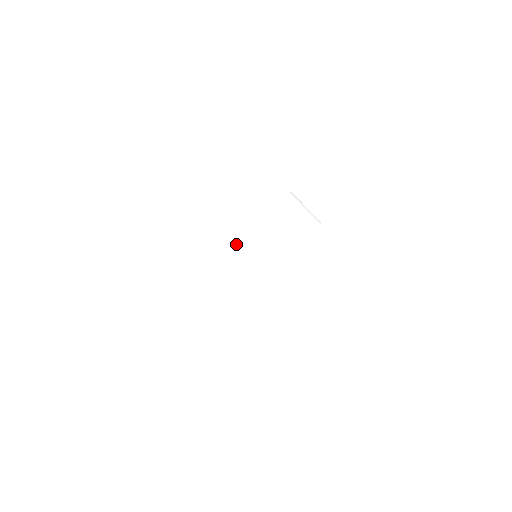
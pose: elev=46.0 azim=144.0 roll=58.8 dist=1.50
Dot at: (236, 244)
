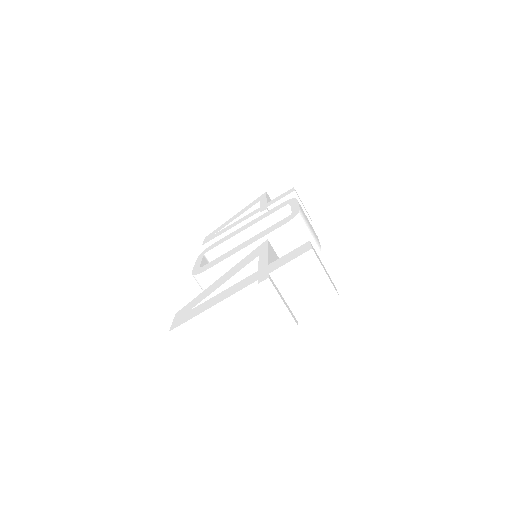
Dot at: occluded
